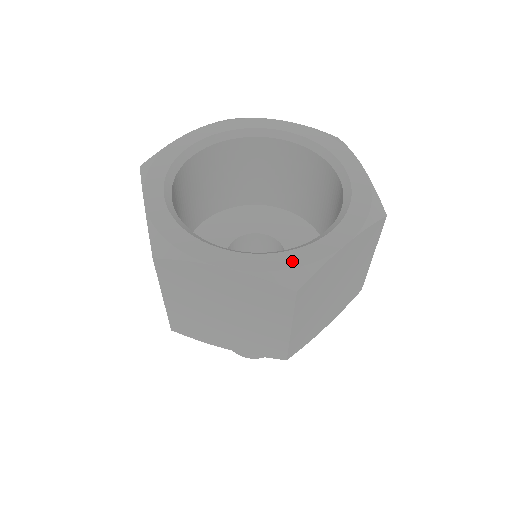
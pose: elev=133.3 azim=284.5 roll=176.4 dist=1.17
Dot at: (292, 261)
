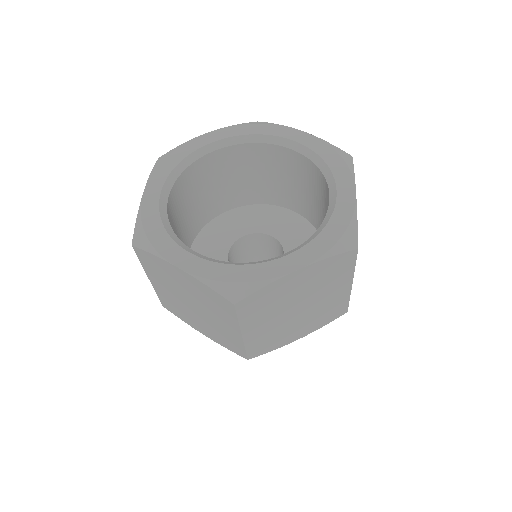
Dot at: (239, 275)
